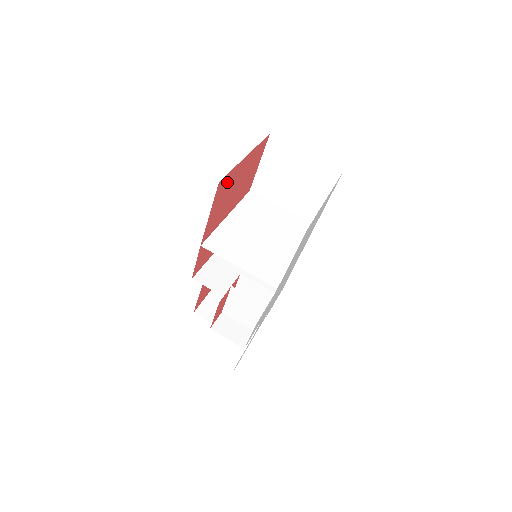
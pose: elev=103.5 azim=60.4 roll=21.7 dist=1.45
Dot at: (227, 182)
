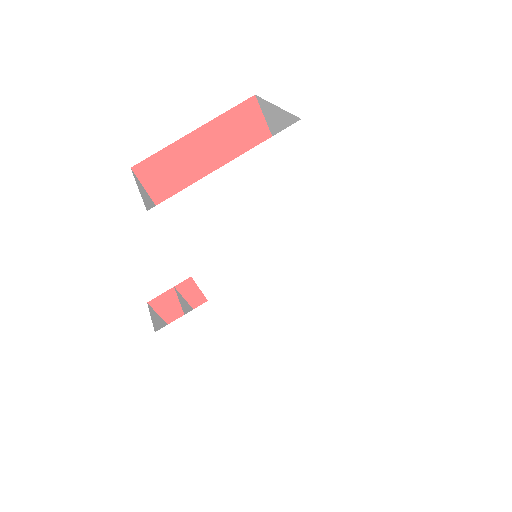
Dot at: (165, 166)
